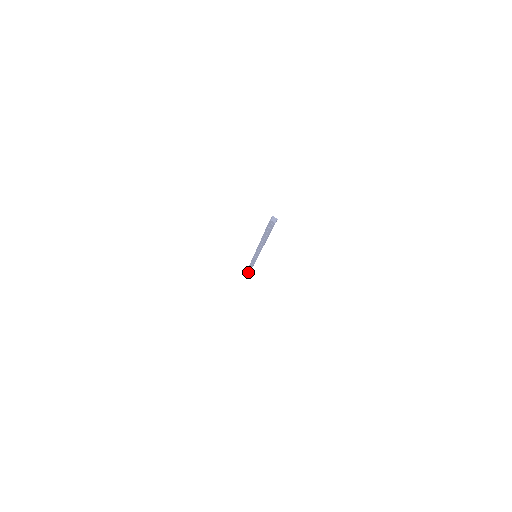
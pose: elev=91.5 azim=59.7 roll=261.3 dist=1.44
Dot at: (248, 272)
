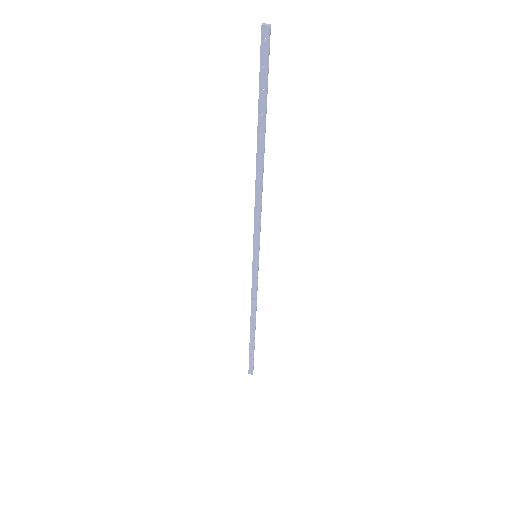
Dot at: (251, 355)
